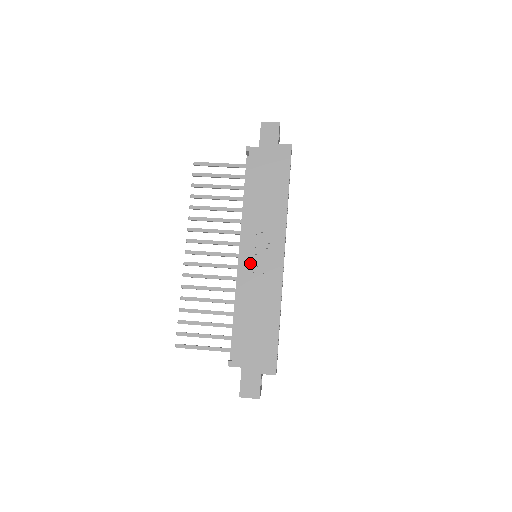
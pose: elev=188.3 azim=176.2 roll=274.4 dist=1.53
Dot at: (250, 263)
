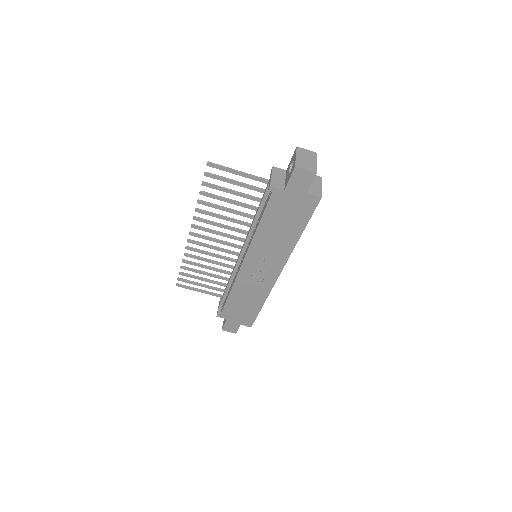
Dot at: (248, 272)
